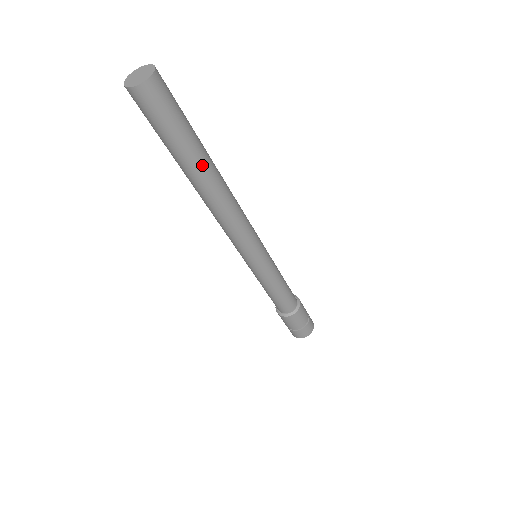
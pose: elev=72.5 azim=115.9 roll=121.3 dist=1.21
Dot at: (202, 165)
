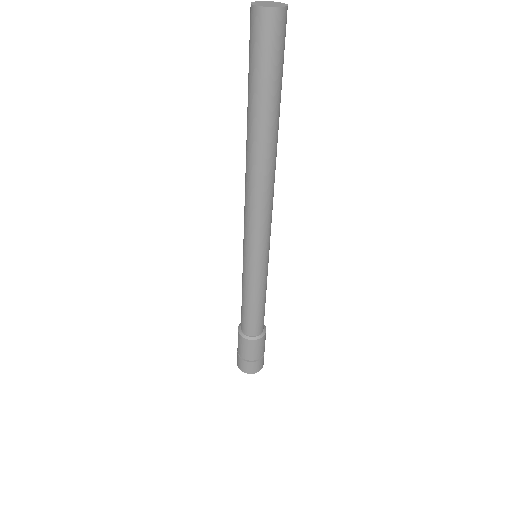
Dot at: (268, 125)
